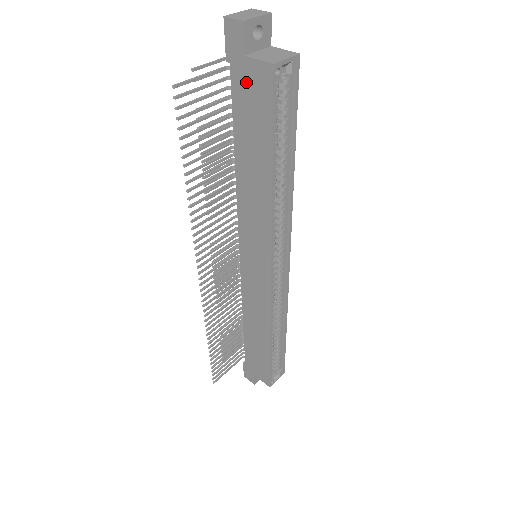
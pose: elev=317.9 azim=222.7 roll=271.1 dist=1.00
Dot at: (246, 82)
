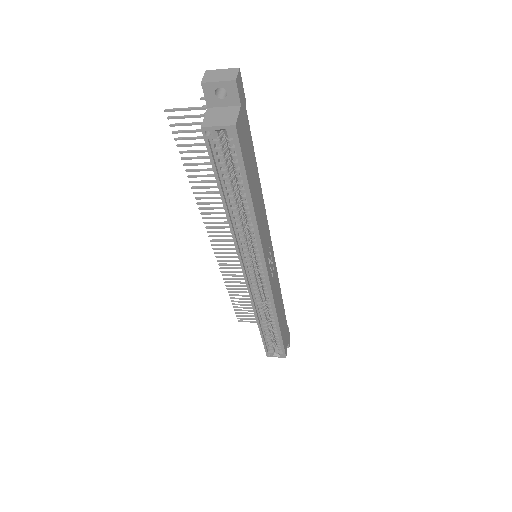
Dot at: occluded
